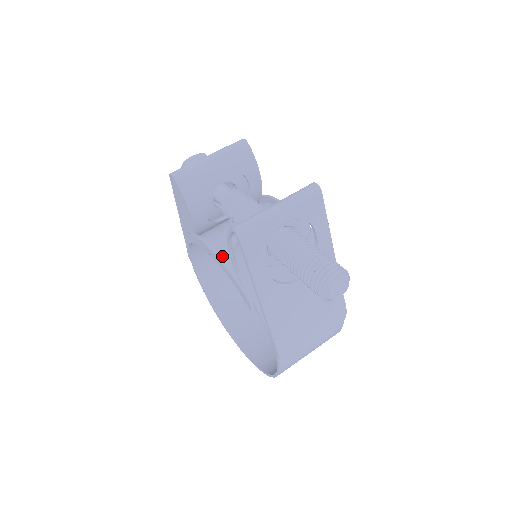
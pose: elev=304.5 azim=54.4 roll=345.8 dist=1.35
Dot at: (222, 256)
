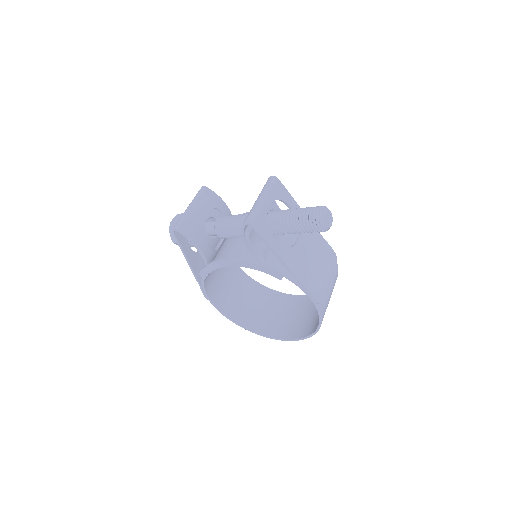
Dot at: occluded
